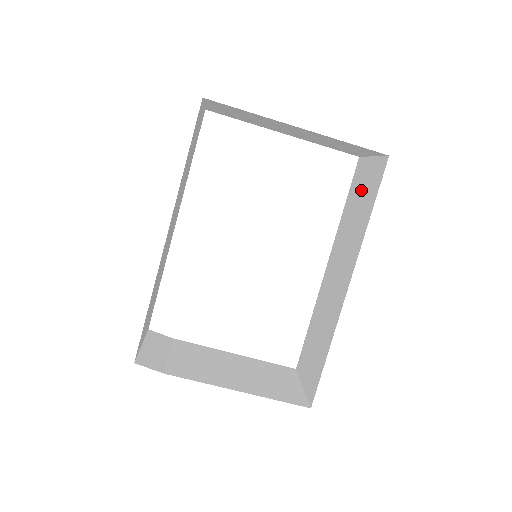
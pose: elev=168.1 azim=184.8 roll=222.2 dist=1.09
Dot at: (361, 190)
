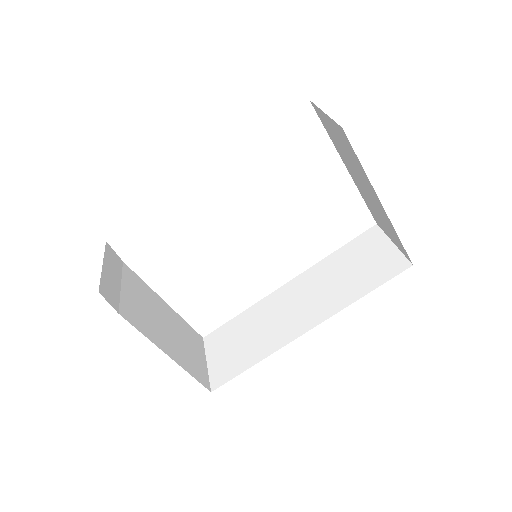
Dot at: (365, 259)
